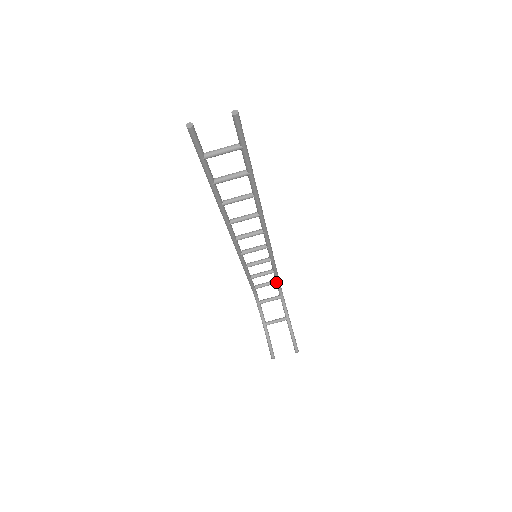
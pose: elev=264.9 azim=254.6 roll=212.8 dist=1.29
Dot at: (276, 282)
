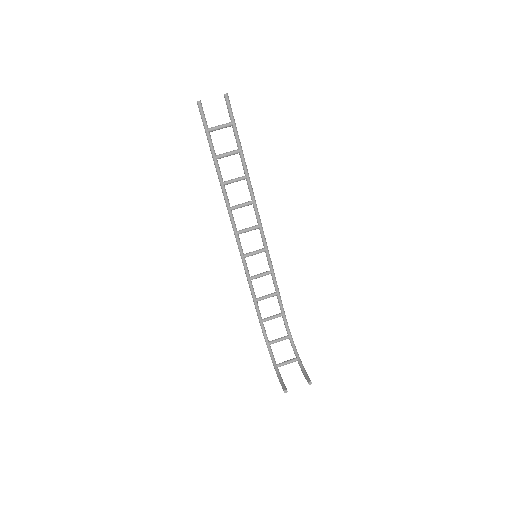
Dot at: (282, 314)
